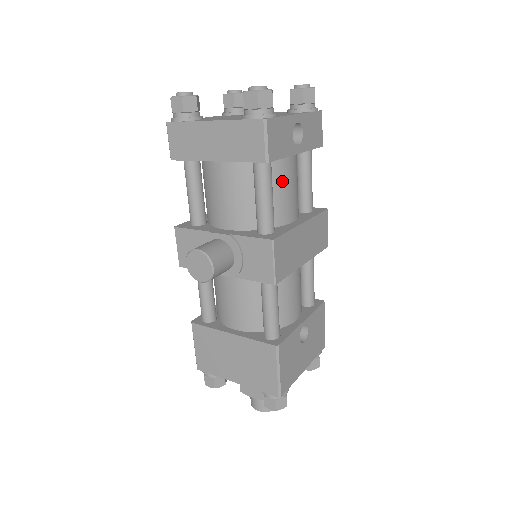
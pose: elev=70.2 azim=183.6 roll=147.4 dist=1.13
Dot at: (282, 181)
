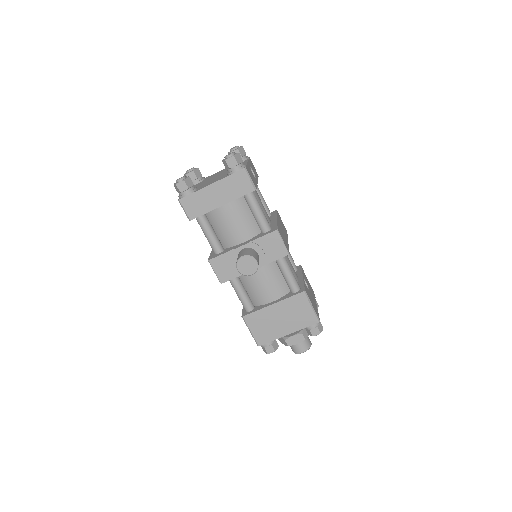
Dot at: (258, 201)
